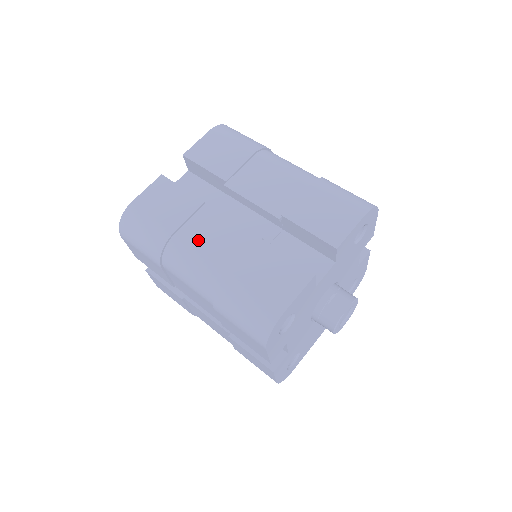
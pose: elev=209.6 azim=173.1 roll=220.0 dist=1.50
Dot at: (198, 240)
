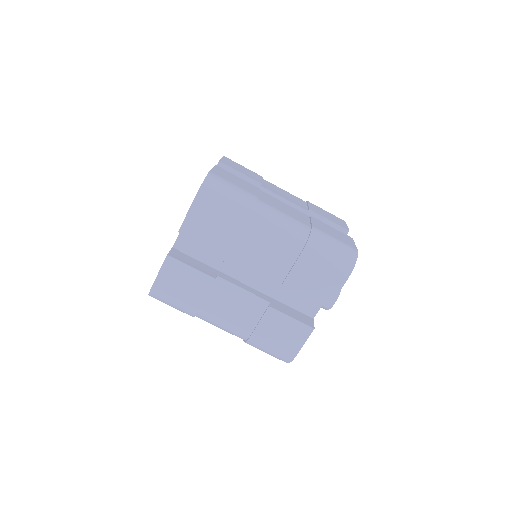
Dot at: (221, 310)
